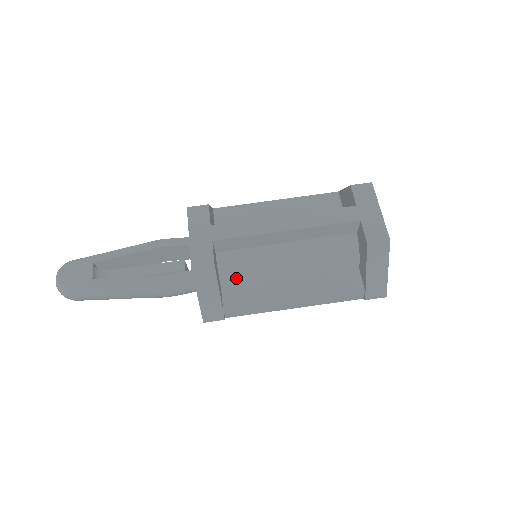
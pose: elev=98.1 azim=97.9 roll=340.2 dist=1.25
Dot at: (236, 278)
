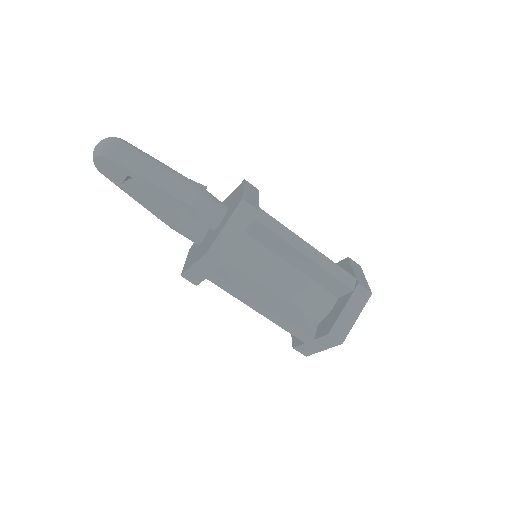
Dot at: occluded
